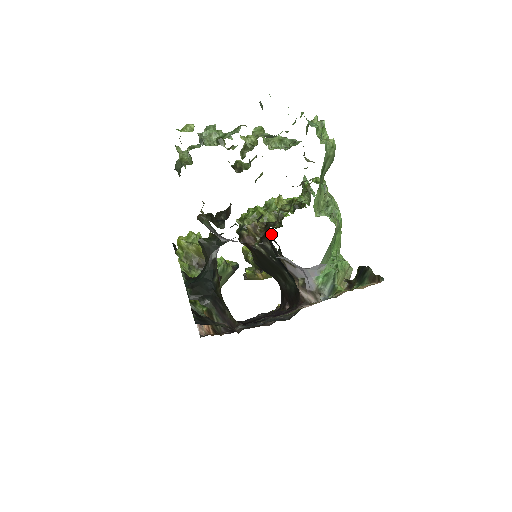
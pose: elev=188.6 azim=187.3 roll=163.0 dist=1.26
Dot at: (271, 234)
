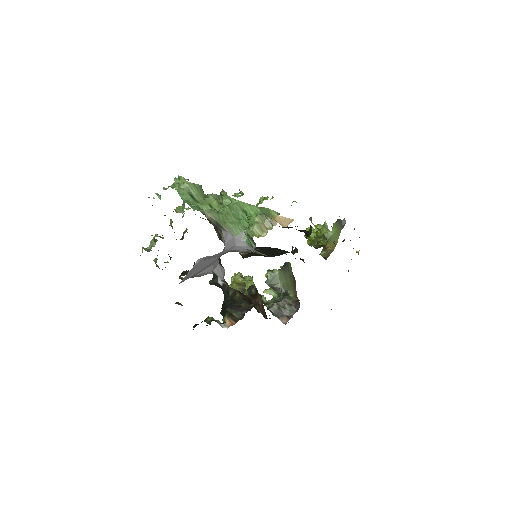
Dot at: occluded
